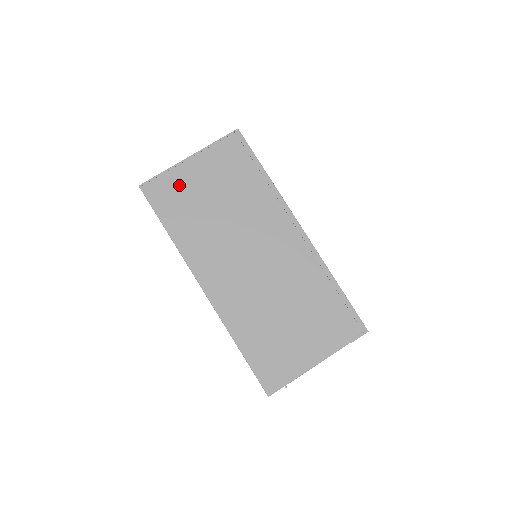
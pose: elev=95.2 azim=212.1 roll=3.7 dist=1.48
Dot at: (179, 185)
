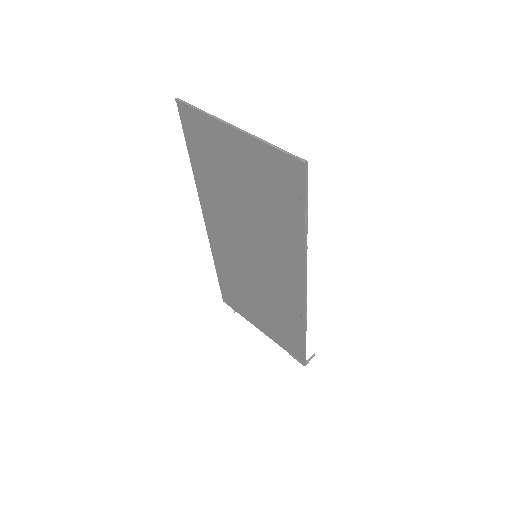
Dot at: (213, 141)
